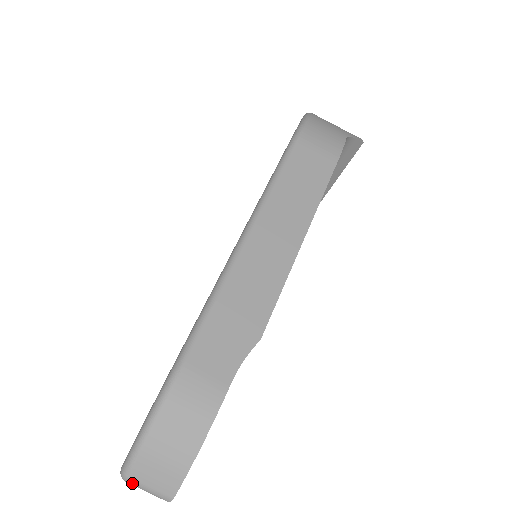
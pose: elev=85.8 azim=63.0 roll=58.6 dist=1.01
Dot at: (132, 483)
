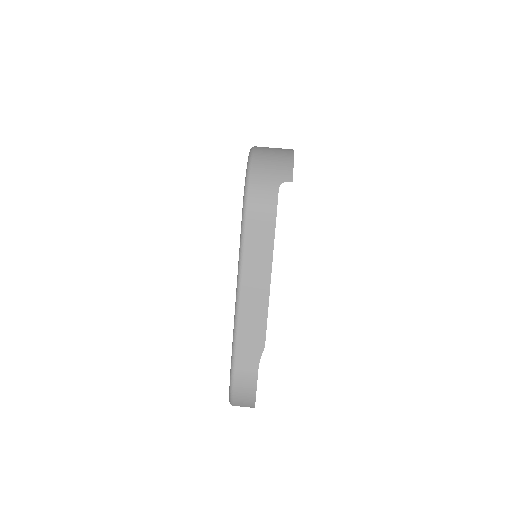
Dot at: occluded
